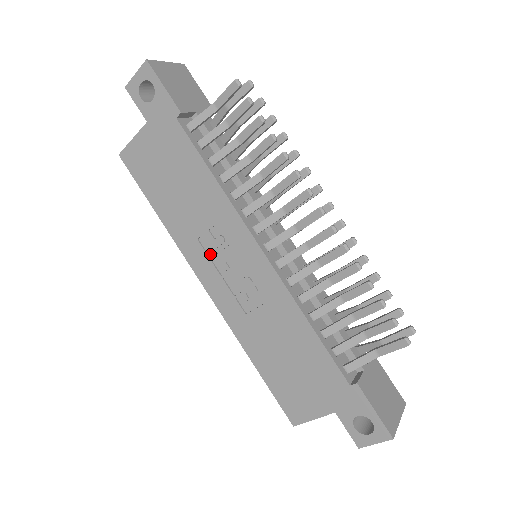
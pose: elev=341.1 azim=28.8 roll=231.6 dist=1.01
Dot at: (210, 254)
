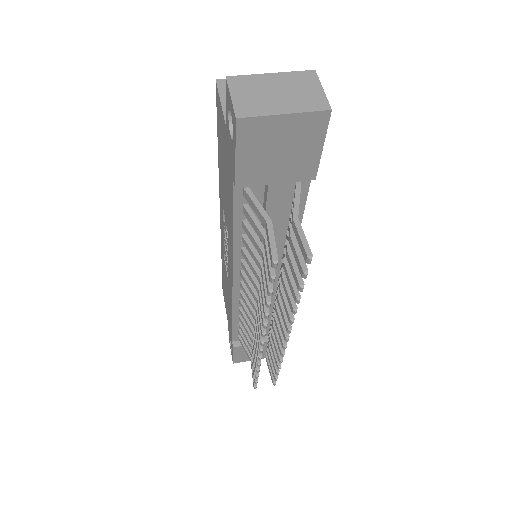
Dot at: occluded
